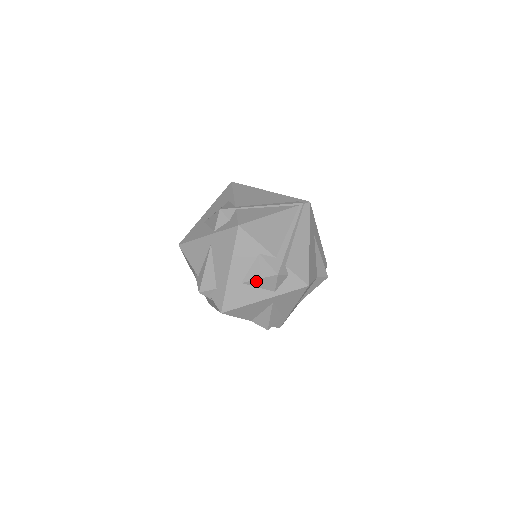
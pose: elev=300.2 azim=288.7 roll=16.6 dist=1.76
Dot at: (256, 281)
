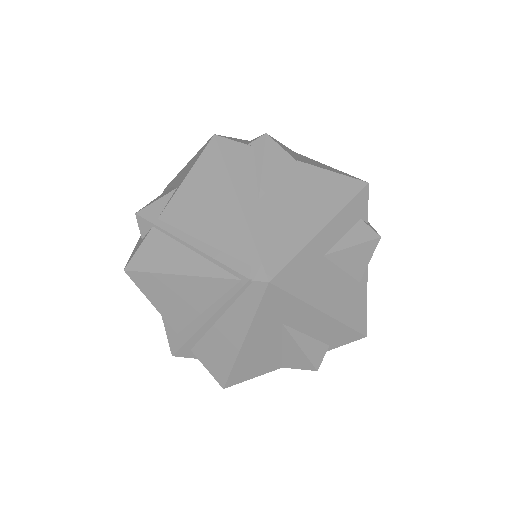
Dot at: occluded
